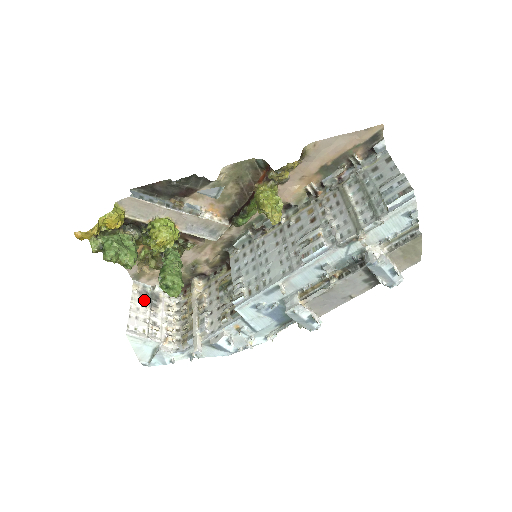
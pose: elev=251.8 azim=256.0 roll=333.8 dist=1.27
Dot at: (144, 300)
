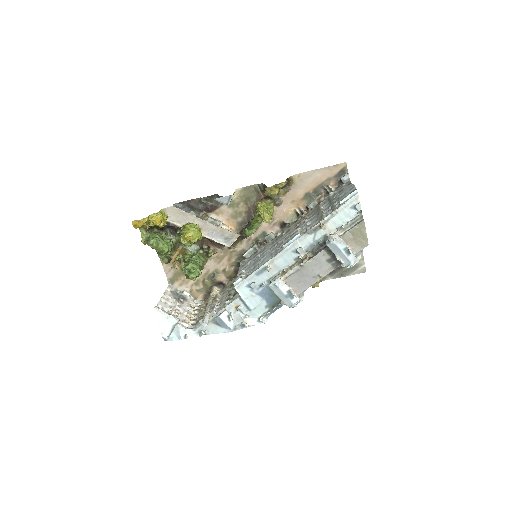
Dot at: (174, 296)
